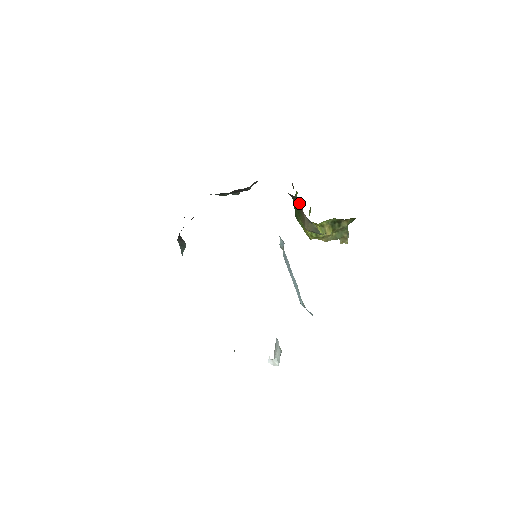
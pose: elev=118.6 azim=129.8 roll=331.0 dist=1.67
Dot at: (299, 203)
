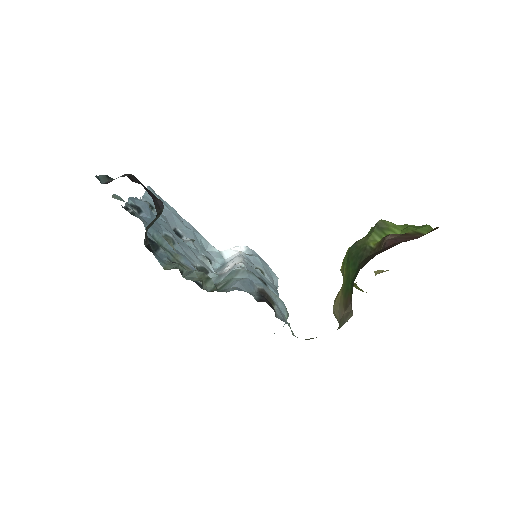
Dot at: (351, 306)
